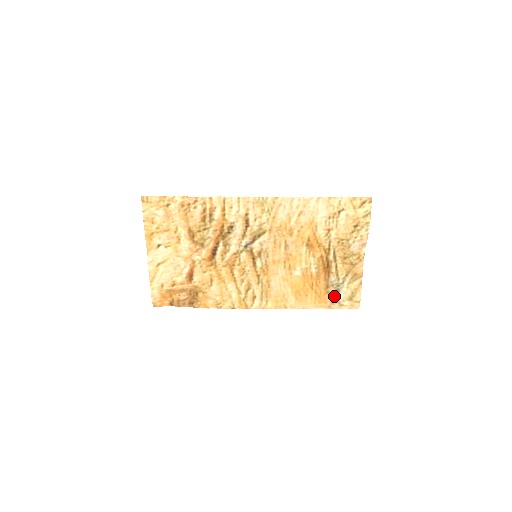
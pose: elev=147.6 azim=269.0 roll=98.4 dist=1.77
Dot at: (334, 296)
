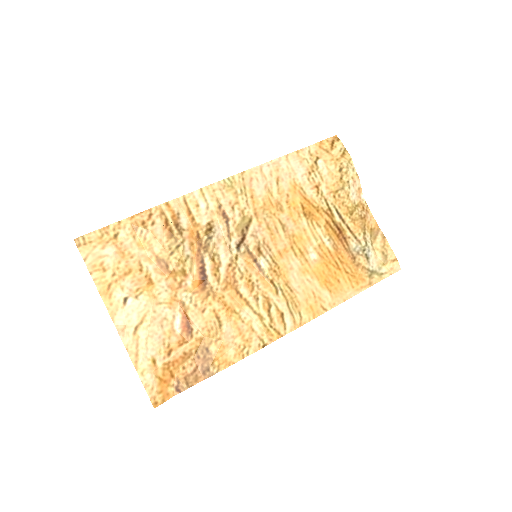
Dot at: (367, 267)
